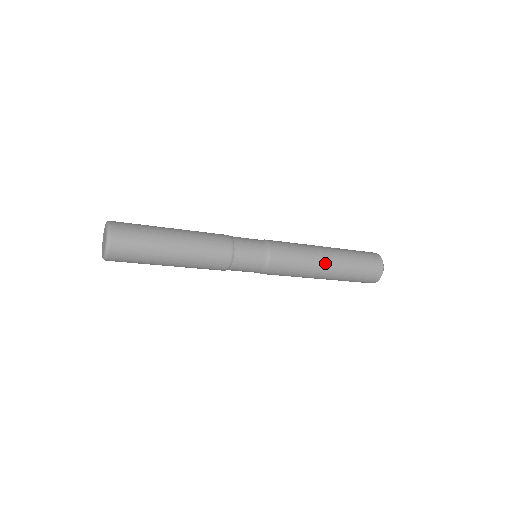
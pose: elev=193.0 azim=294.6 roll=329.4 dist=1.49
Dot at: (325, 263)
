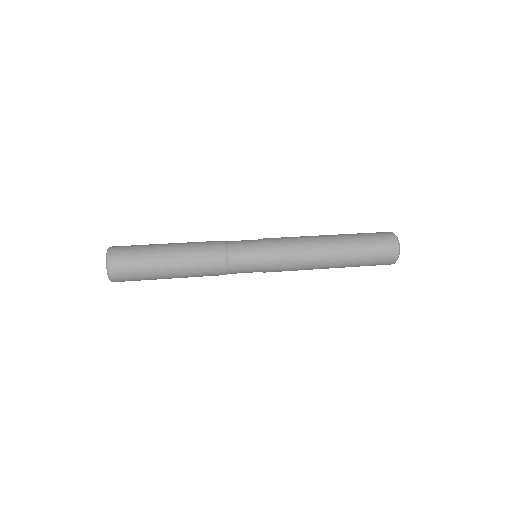
Dot at: (328, 253)
